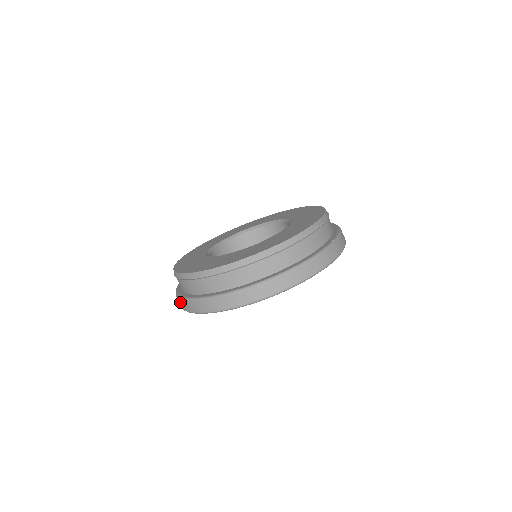
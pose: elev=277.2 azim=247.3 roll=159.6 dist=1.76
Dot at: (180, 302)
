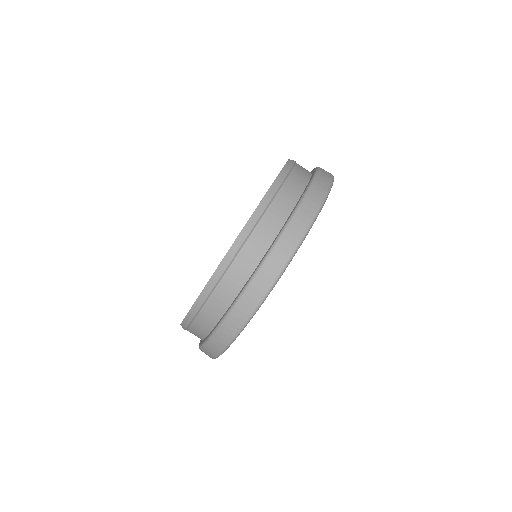
Dot at: occluded
